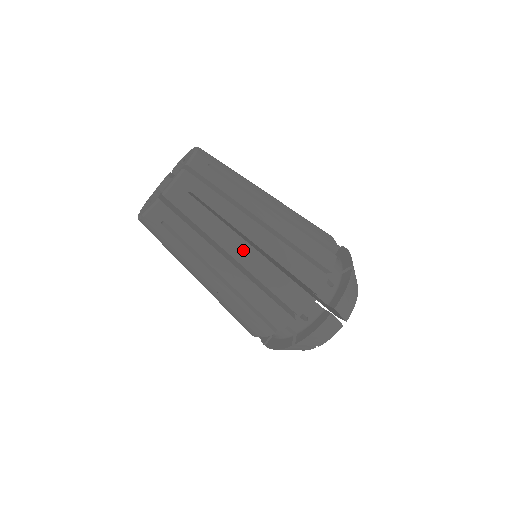
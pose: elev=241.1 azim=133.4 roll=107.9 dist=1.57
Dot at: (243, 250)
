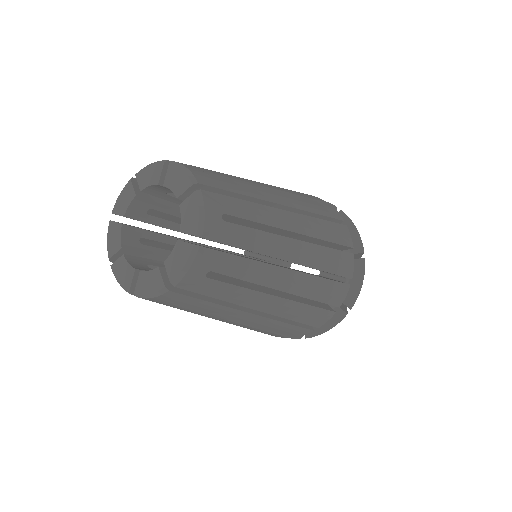
Dot at: occluded
